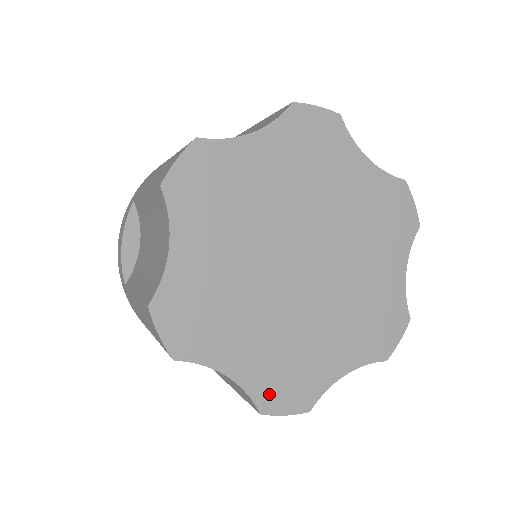
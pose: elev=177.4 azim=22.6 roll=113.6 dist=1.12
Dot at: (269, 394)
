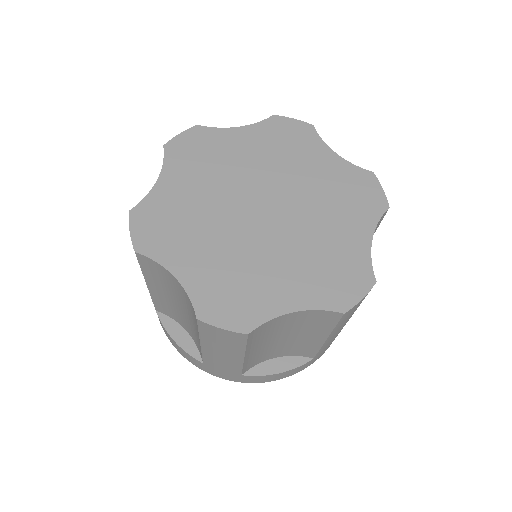
Dot at: (210, 304)
